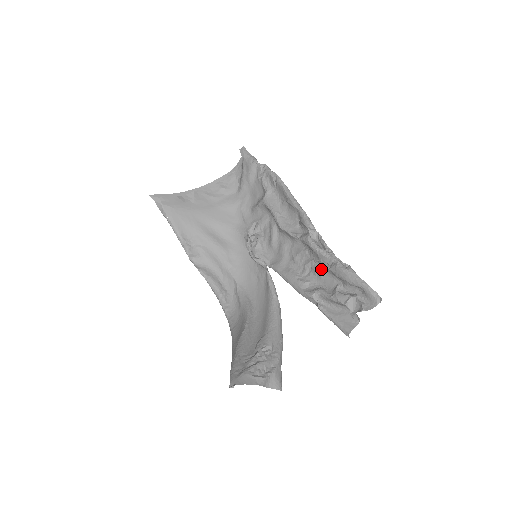
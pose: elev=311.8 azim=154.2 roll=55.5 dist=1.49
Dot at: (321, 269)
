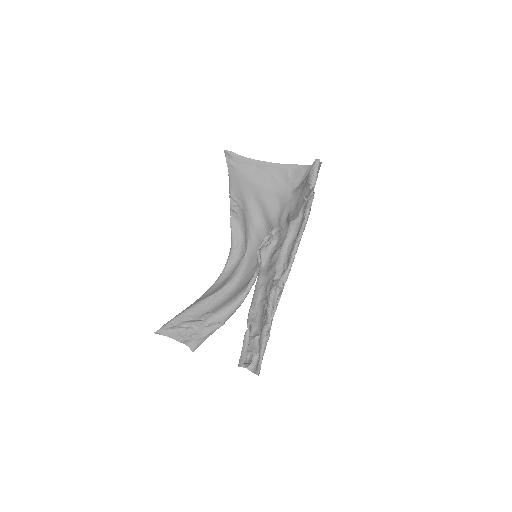
Dot at: (265, 314)
